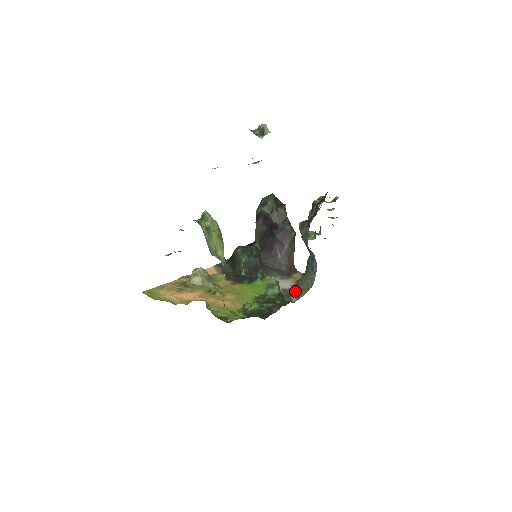
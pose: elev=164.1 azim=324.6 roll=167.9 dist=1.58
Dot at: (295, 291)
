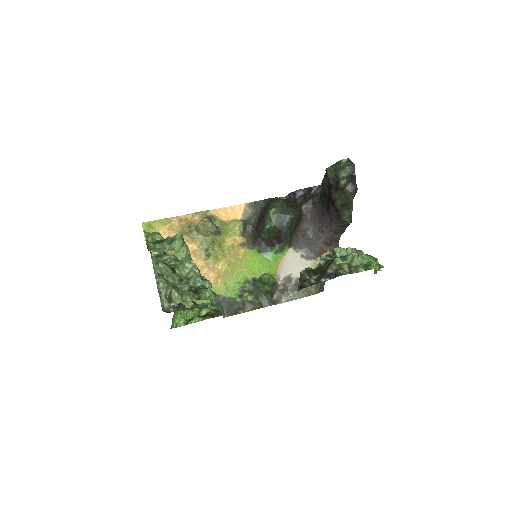
Dot at: occluded
